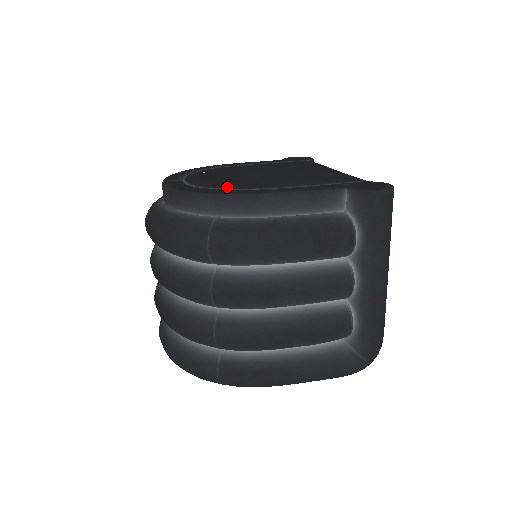
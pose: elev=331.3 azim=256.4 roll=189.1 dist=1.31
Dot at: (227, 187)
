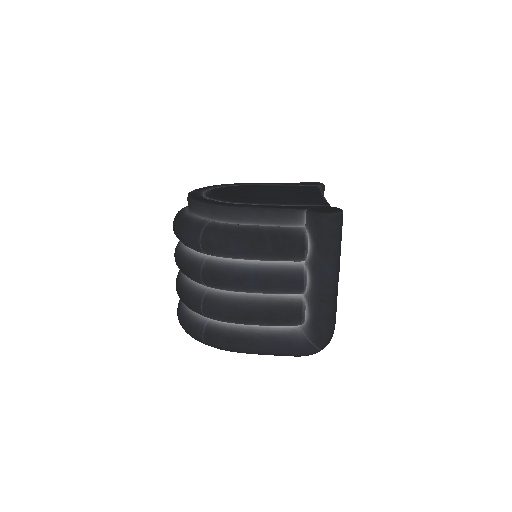
Dot at: (225, 200)
